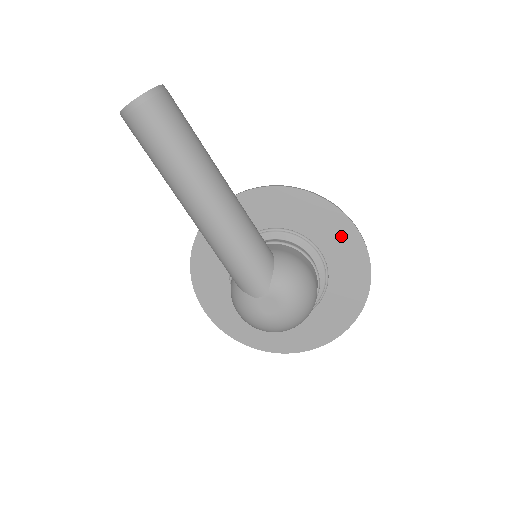
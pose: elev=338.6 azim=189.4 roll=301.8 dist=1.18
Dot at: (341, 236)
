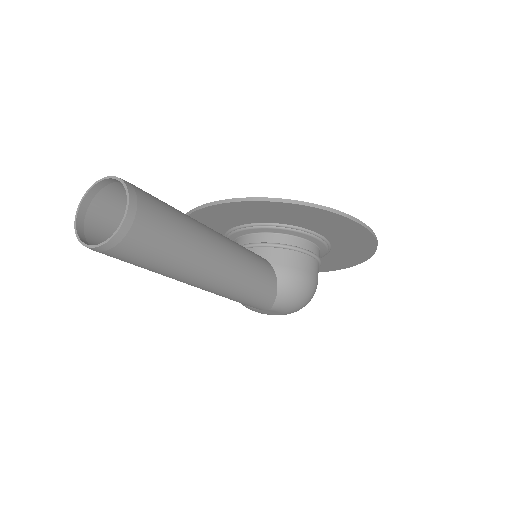
Dot at: (351, 234)
